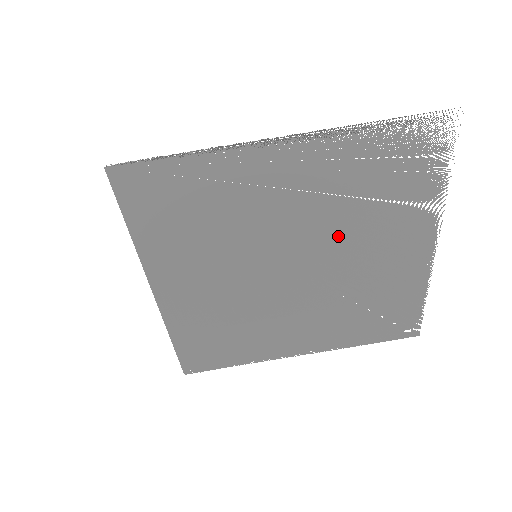
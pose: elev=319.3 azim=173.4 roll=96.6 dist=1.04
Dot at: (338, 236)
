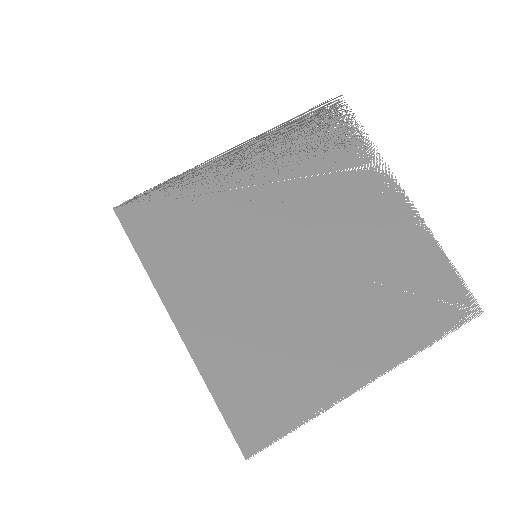
Dot at: (316, 215)
